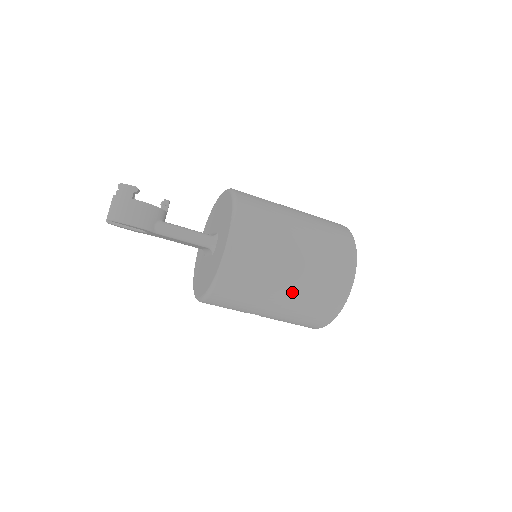
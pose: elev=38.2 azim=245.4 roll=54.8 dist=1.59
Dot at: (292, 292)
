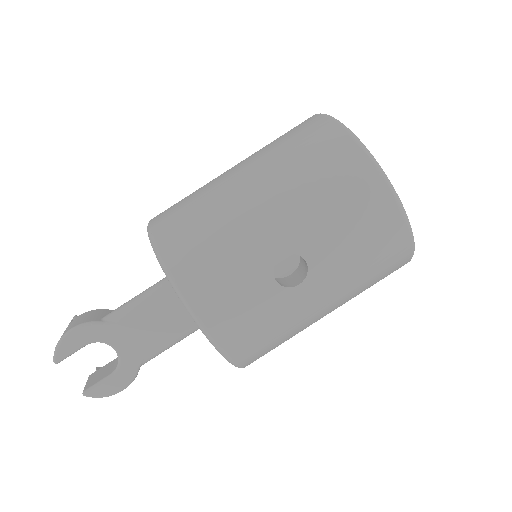
Dot at: (255, 175)
